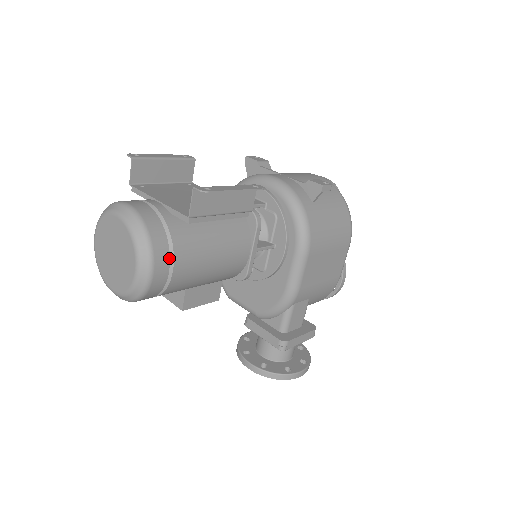
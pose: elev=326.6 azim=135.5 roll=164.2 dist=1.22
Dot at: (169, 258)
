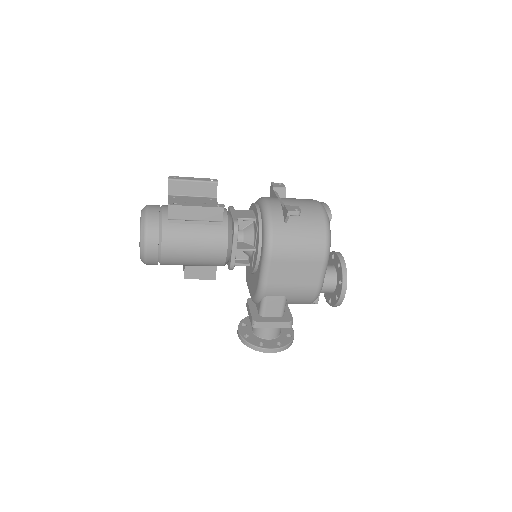
Dot at: (158, 242)
